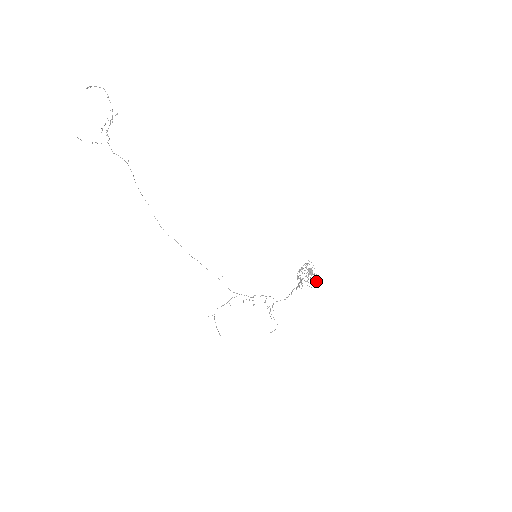
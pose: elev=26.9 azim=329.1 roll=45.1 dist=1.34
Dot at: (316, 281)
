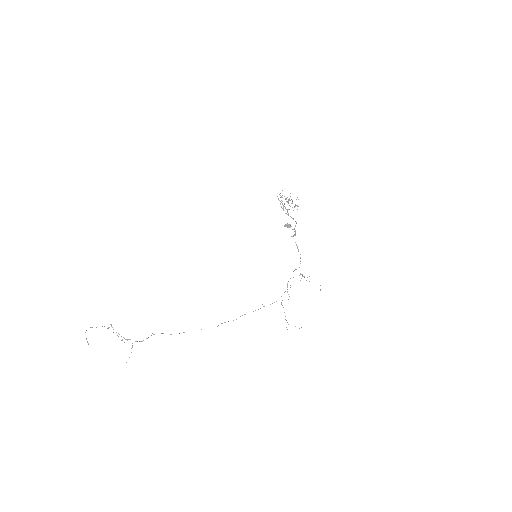
Dot at: (297, 197)
